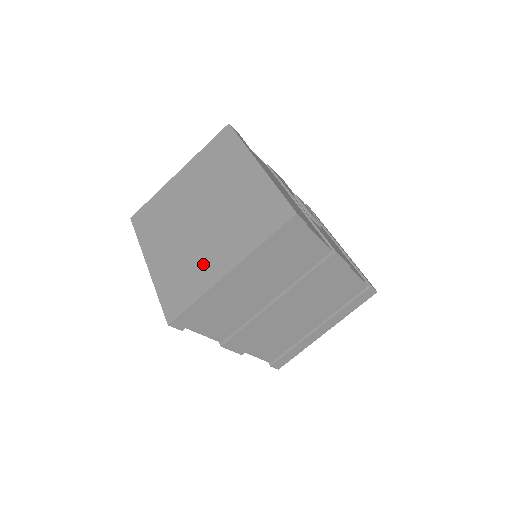
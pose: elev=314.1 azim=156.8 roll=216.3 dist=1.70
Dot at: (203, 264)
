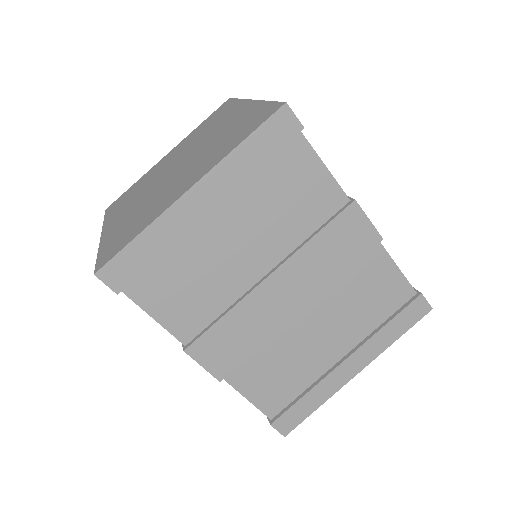
Dot at: (161, 200)
